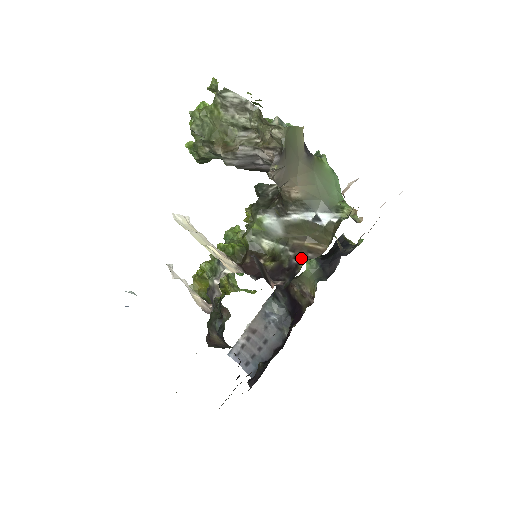
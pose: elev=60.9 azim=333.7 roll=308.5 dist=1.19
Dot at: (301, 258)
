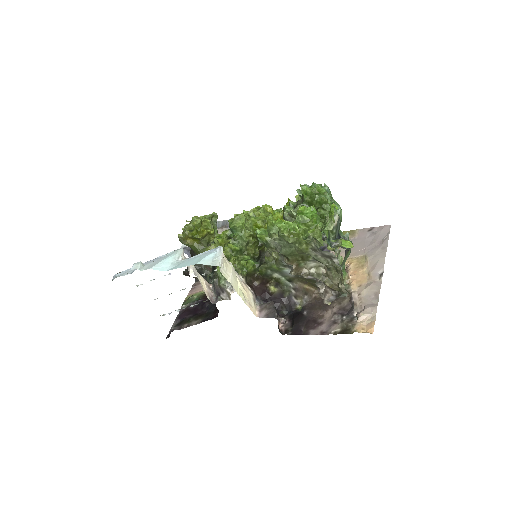
Dot at: (299, 299)
